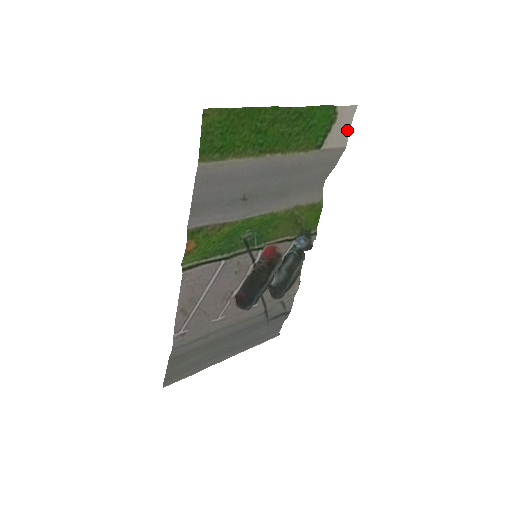
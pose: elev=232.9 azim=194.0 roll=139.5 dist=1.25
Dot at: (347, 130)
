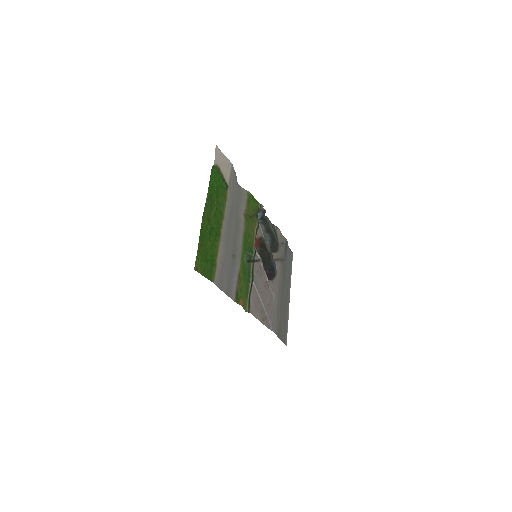
Dot at: (224, 158)
